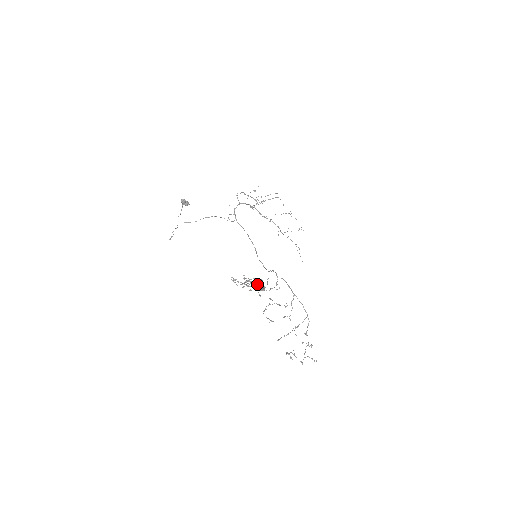
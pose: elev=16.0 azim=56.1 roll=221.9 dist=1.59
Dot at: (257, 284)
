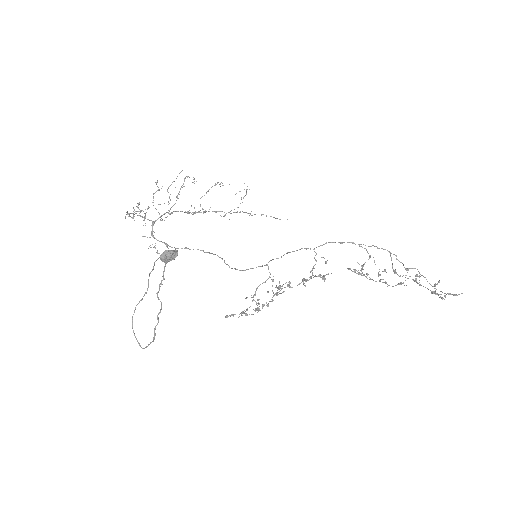
Dot at: occluded
